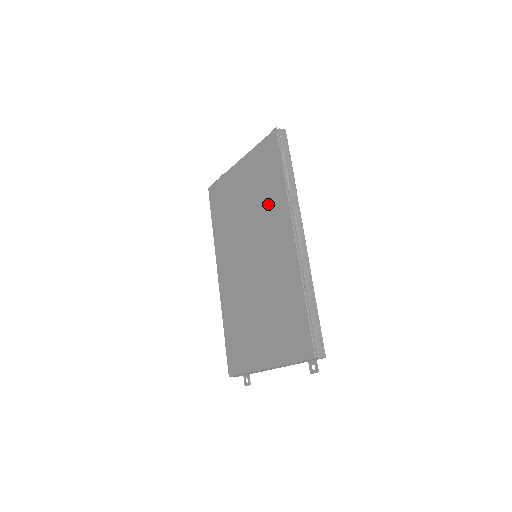
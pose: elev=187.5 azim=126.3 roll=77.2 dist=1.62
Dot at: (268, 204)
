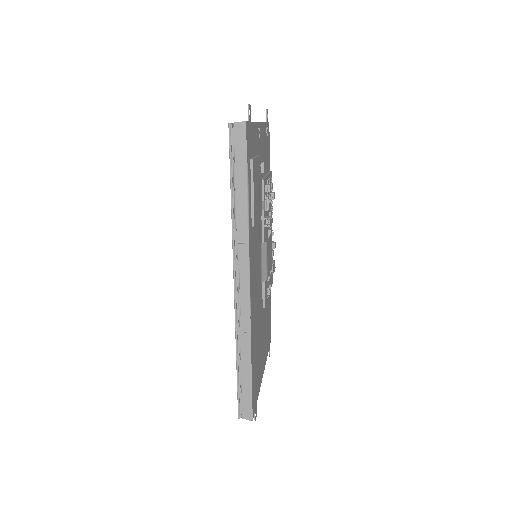
Dot at: occluded
